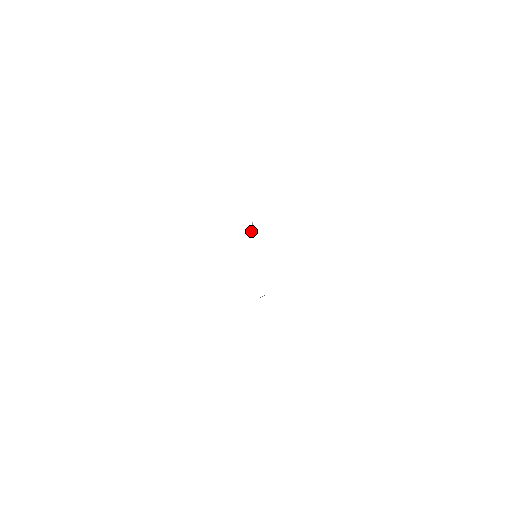
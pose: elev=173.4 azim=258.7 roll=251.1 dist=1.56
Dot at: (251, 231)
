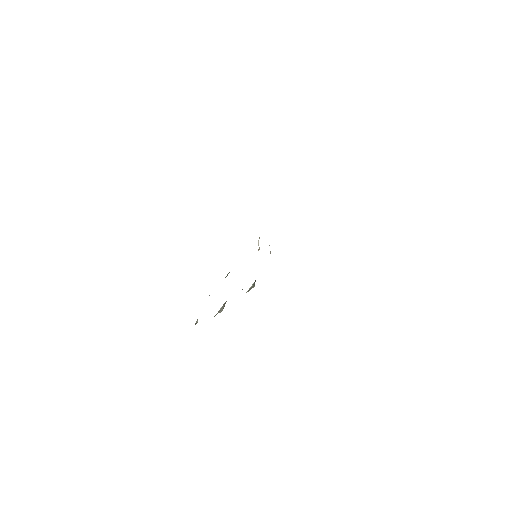
Dot at: occluded
